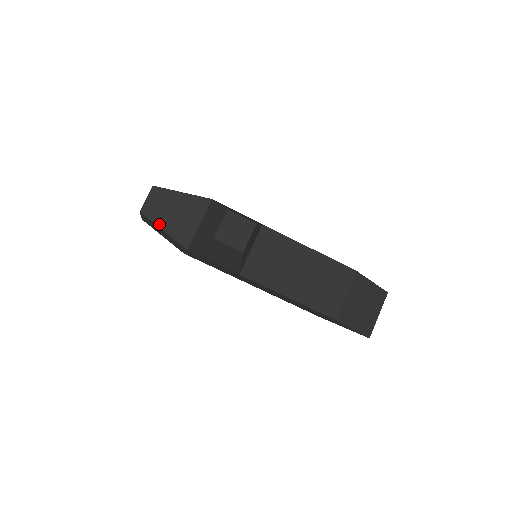
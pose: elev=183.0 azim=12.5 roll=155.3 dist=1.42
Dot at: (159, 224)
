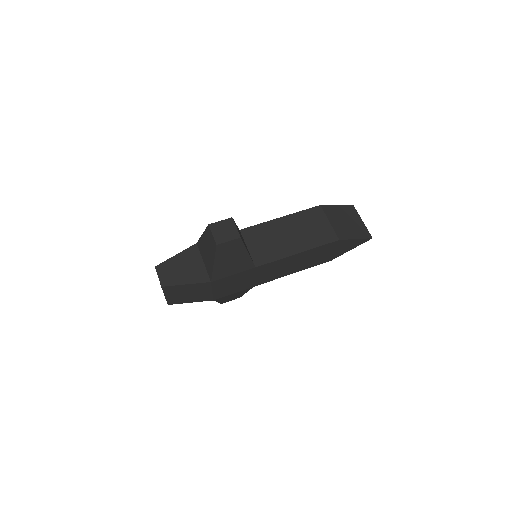
Dot at: (179, 283)
